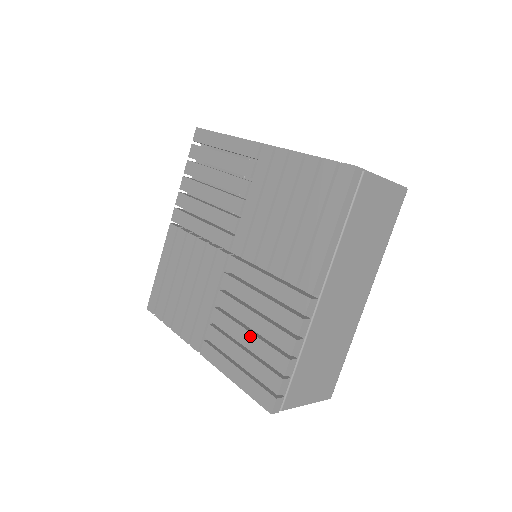
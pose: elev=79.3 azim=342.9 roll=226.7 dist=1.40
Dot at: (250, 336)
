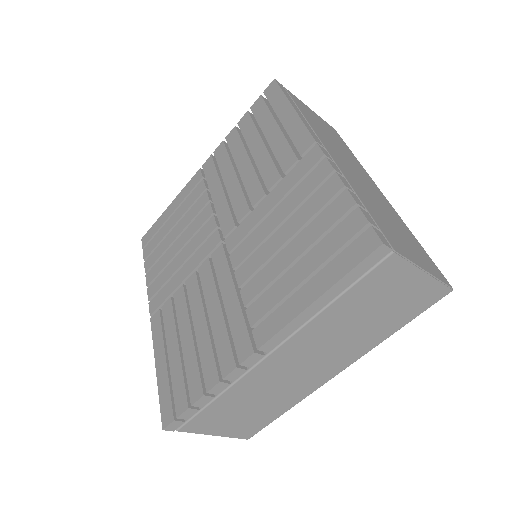
Dot at: (190, 340)
